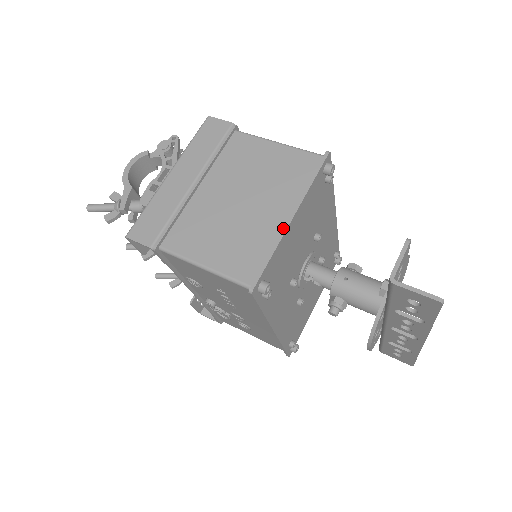
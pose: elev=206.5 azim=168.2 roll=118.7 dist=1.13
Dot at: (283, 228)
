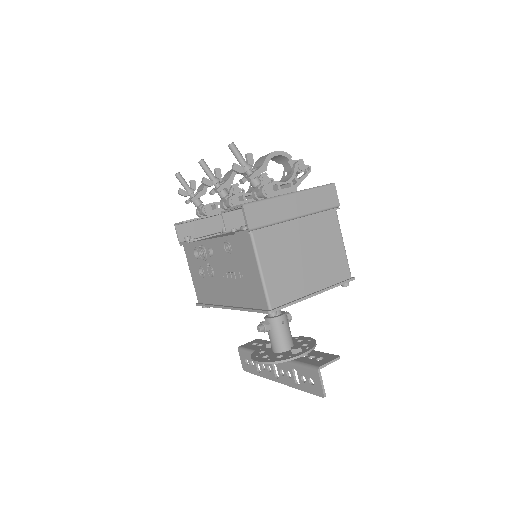
Dot at: (308, 296)
